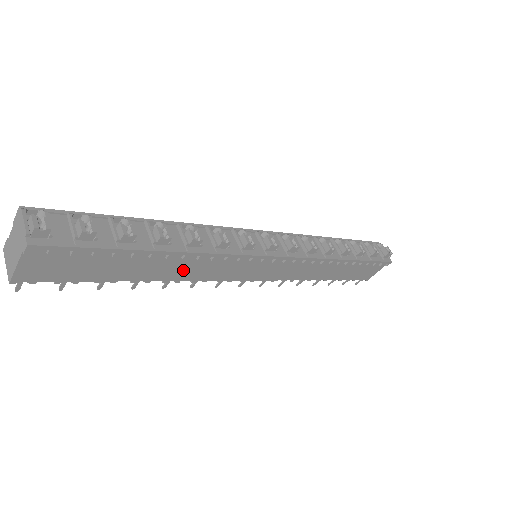
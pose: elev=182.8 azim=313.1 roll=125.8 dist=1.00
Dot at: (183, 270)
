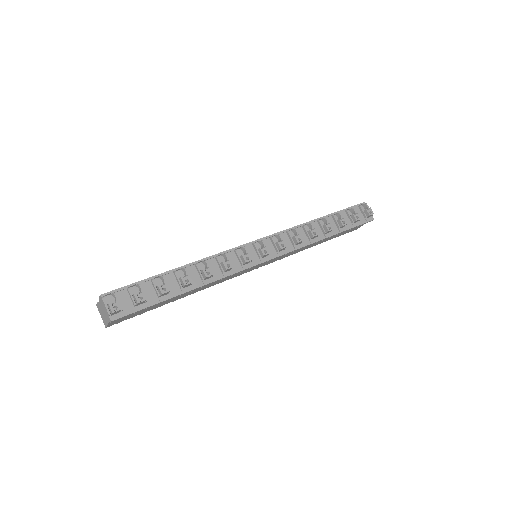
Dot at: (204, 287)
